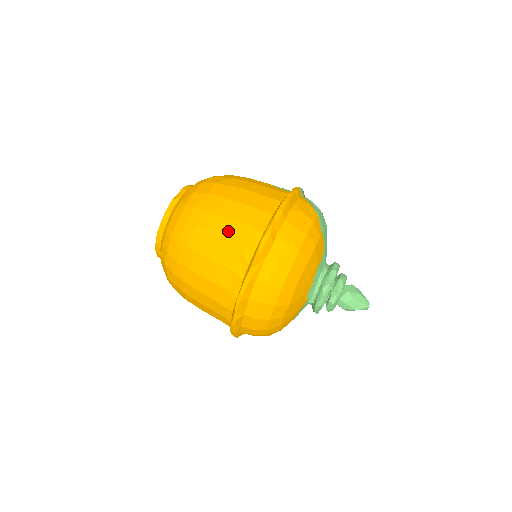
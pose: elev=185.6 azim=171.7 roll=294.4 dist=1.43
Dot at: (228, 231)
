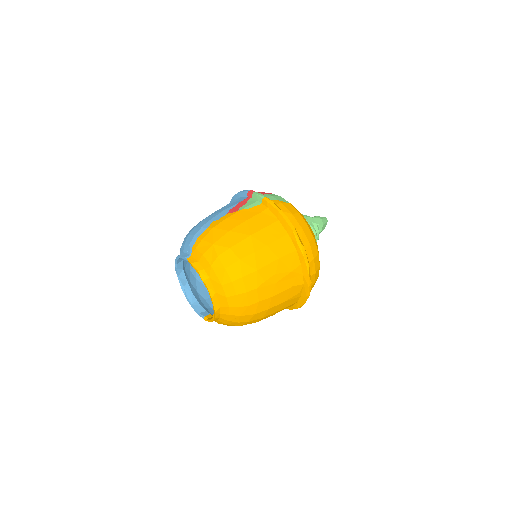
Dot at: (278, 270)
